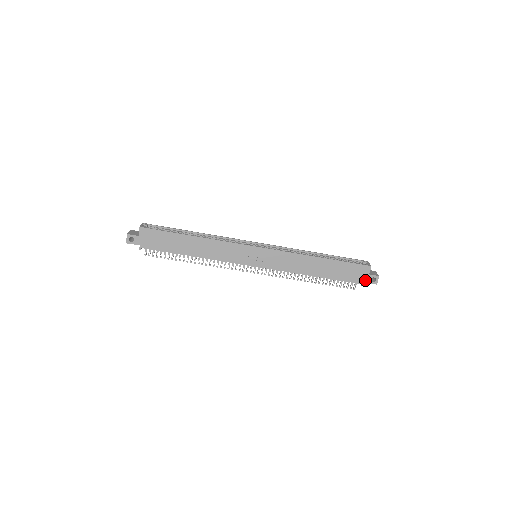
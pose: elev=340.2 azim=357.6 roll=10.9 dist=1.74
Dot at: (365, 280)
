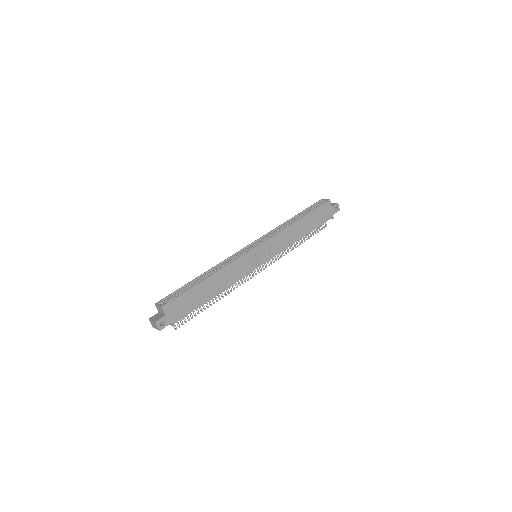
Dot at: (332, 213)
